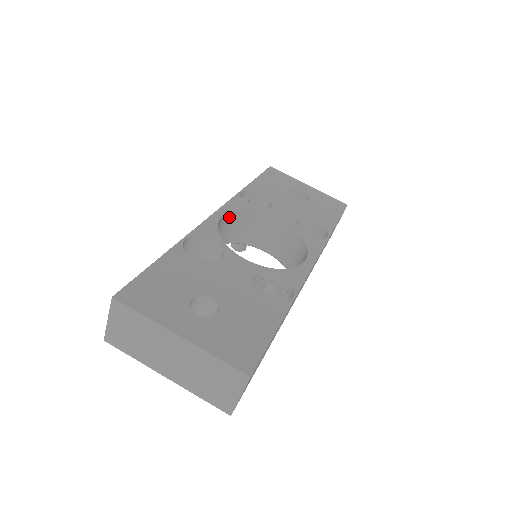
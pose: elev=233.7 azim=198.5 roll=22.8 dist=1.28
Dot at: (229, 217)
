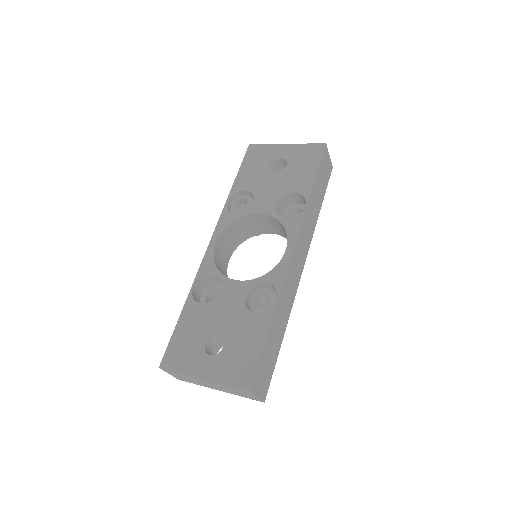
Dot at: (224, 235)
